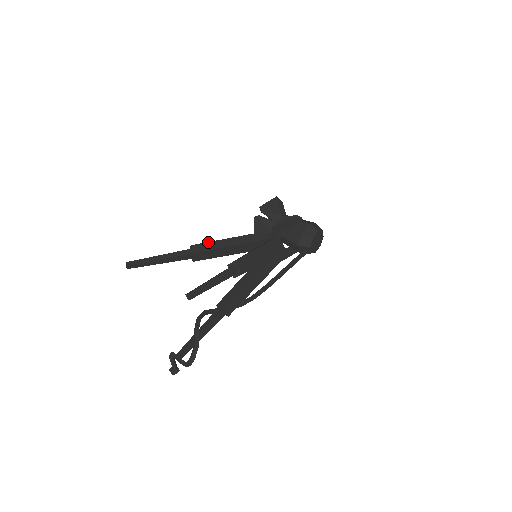
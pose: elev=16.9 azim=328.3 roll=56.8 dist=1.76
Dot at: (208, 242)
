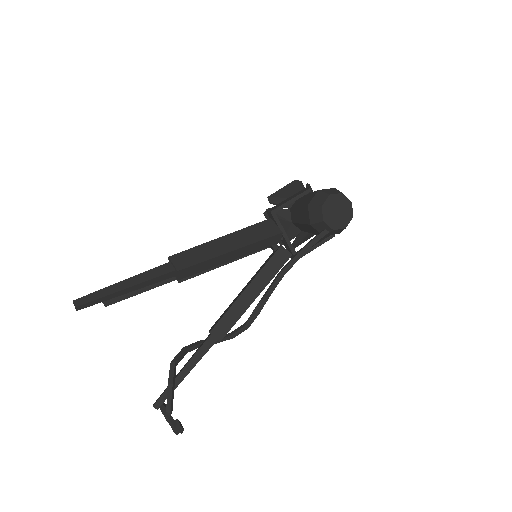
Dot at: occluded
